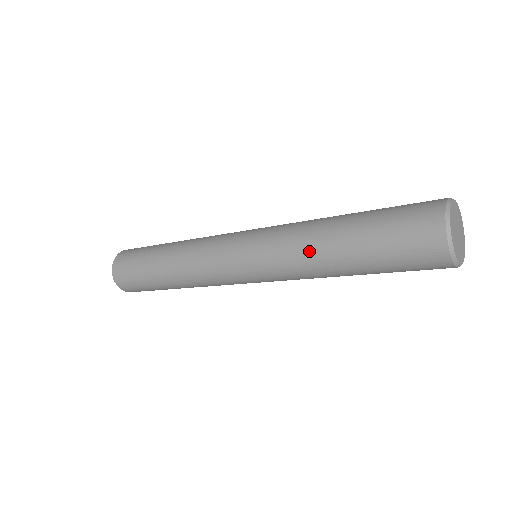
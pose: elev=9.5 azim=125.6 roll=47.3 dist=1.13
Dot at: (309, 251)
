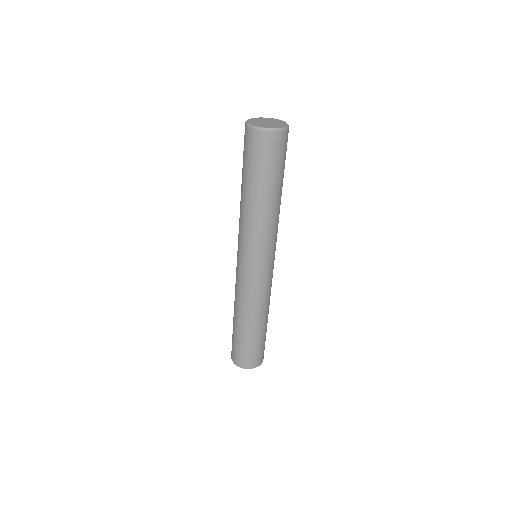
Dot at: (245, 213)
